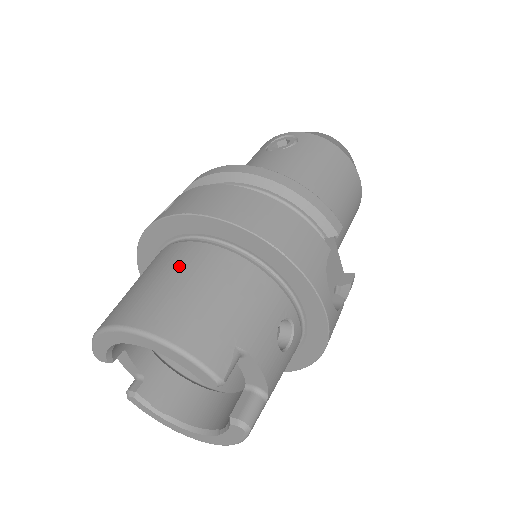
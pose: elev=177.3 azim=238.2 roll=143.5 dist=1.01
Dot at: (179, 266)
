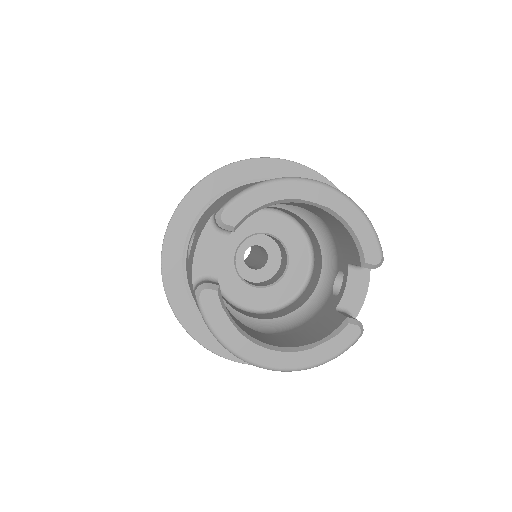
Dot at: occluded
